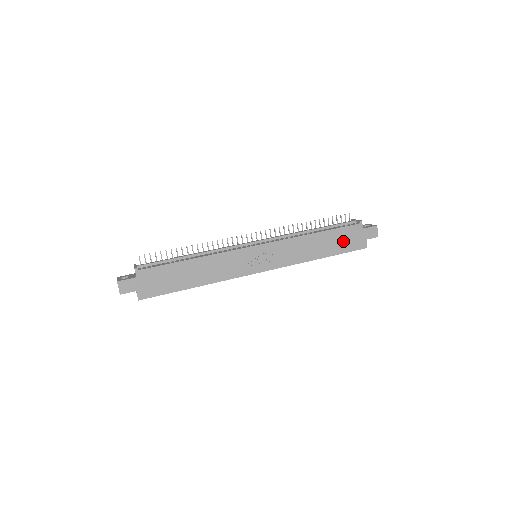
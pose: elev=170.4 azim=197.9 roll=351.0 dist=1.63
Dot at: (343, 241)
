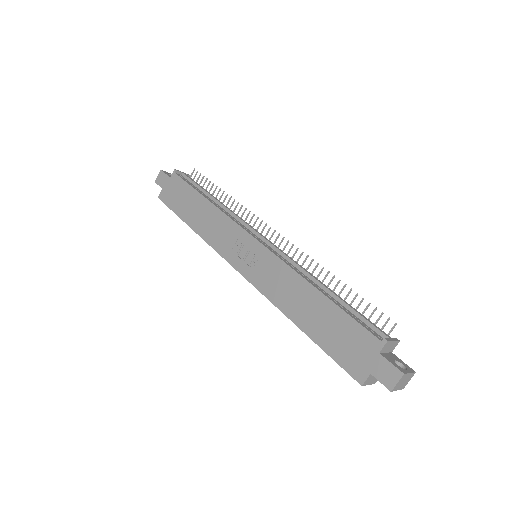
Dot at: (339, 337)
